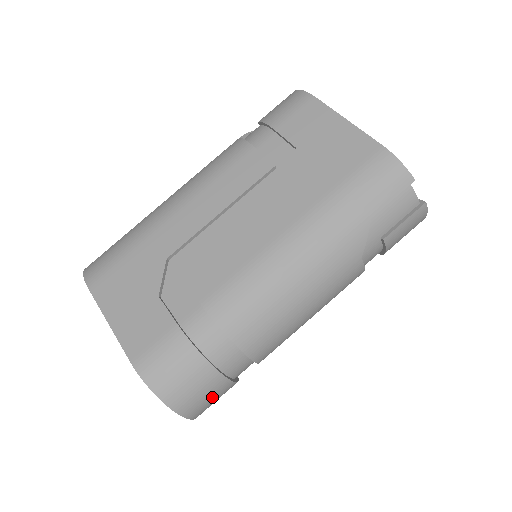
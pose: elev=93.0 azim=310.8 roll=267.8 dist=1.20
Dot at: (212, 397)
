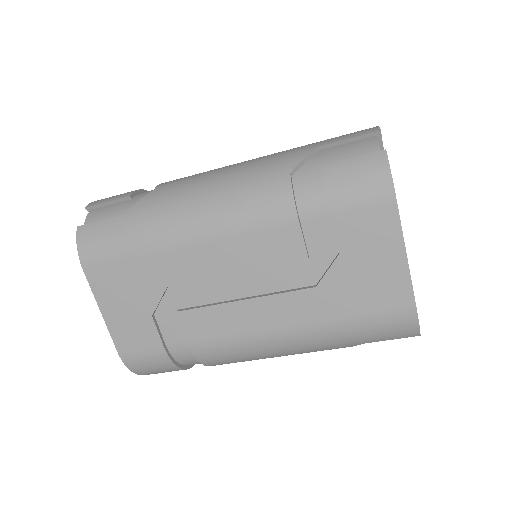
Dot at: occluded
